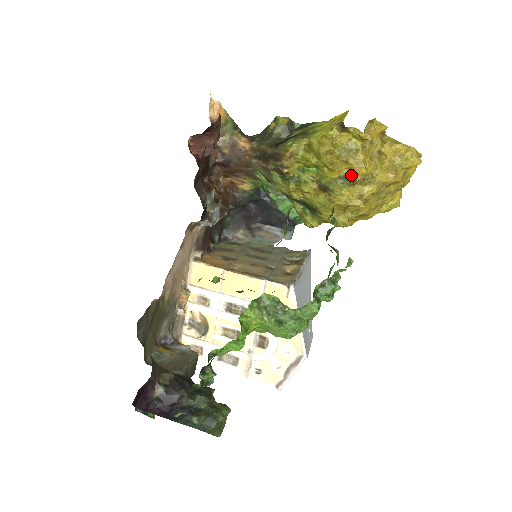
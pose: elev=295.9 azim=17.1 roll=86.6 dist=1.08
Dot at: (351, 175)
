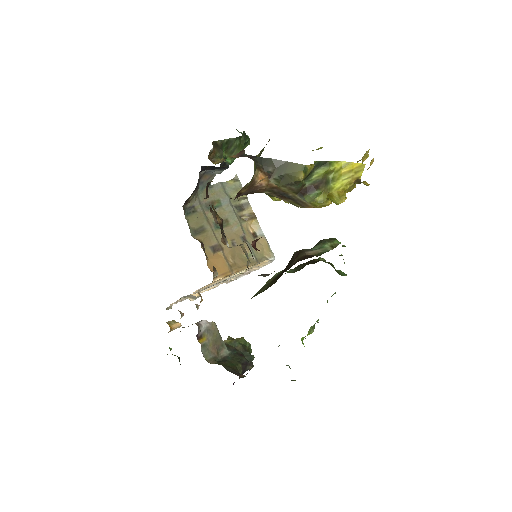
Dot at: occluded
